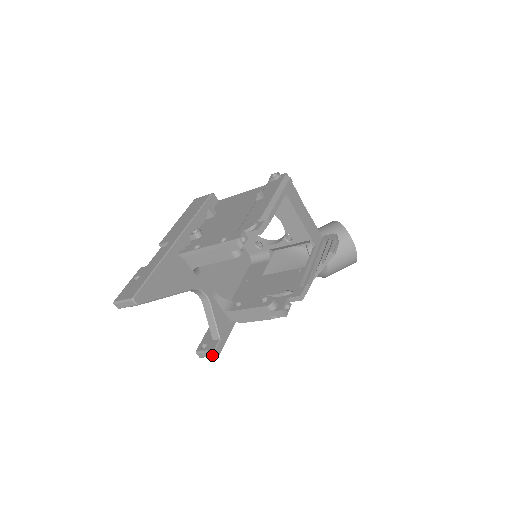
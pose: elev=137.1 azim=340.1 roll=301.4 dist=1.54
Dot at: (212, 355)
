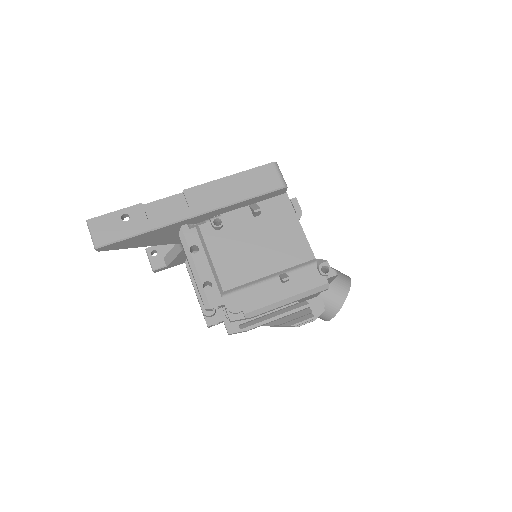
Dot at: (151, 267)
